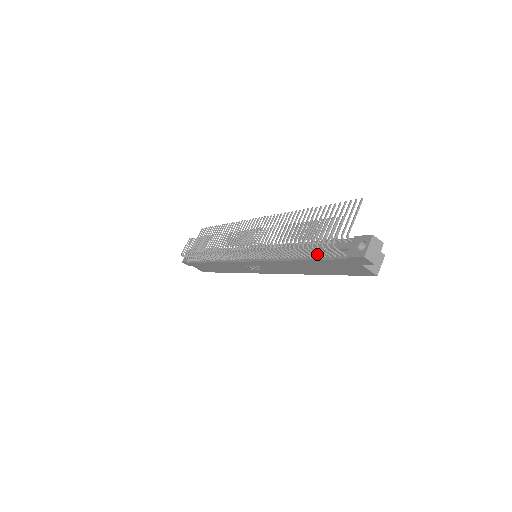
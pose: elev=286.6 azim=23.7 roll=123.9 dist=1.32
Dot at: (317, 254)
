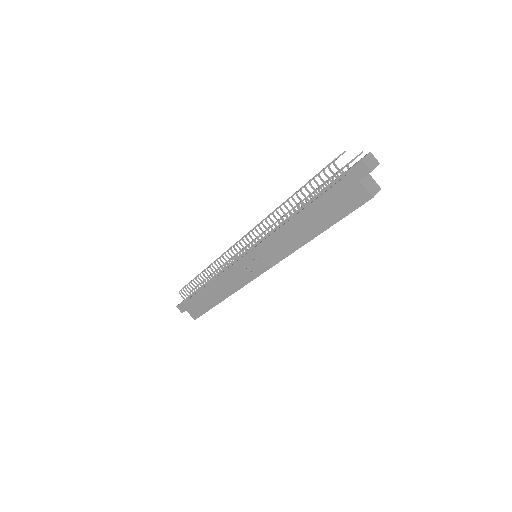
Dot at: occluded
